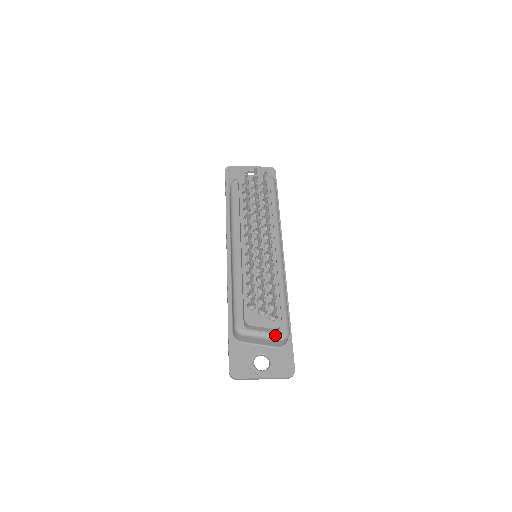
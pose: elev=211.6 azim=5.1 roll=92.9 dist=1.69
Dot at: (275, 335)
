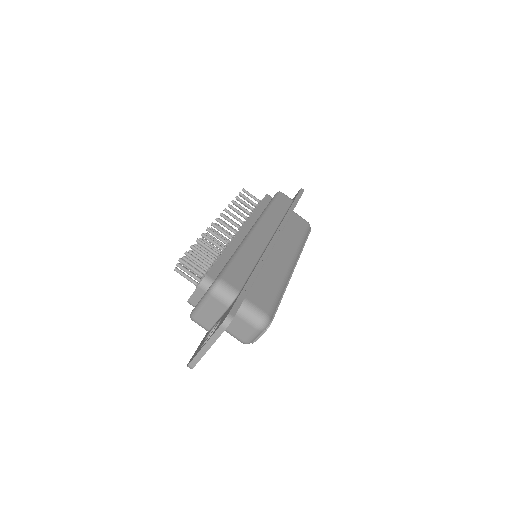
Dot at: (206, 292)
